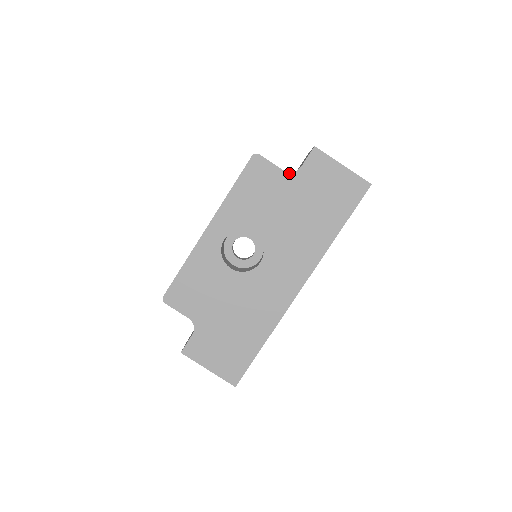
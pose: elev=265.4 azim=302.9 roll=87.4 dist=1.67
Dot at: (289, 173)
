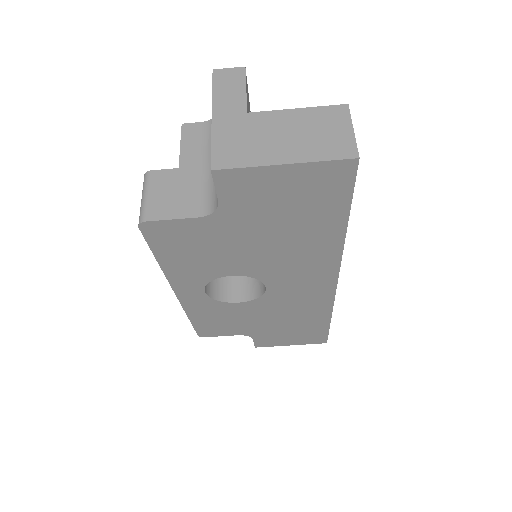
Dot at: (209, 216)
